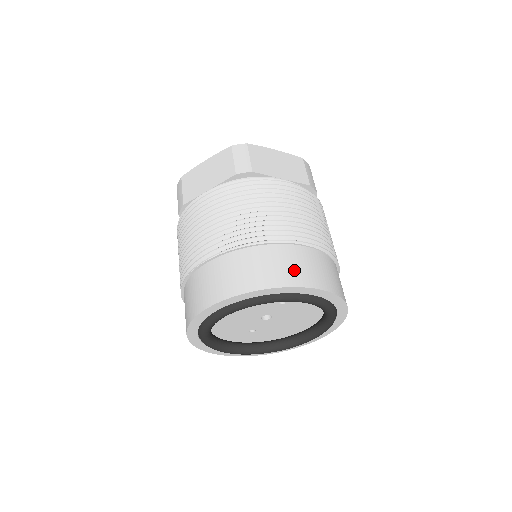
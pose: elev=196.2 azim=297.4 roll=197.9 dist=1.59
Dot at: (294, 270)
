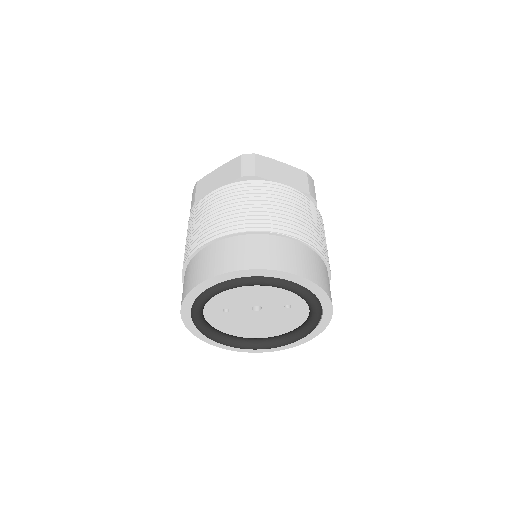
Dot at: occluded
